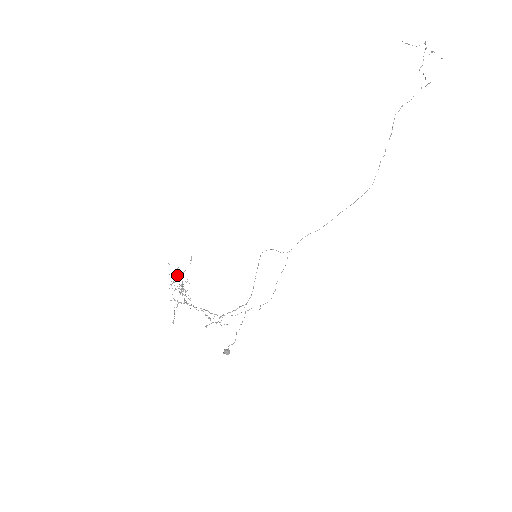
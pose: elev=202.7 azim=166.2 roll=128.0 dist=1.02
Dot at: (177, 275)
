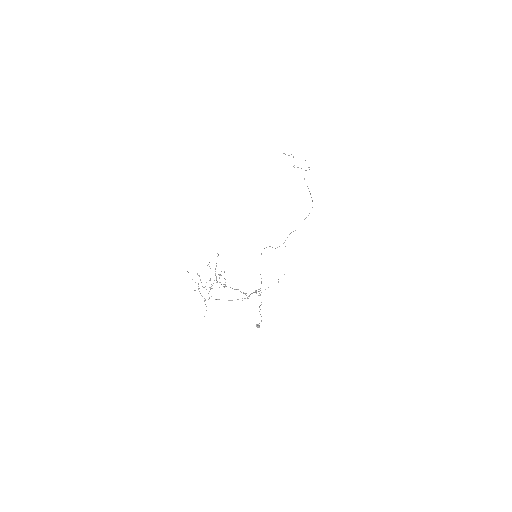
Dot at: (210, 268)
